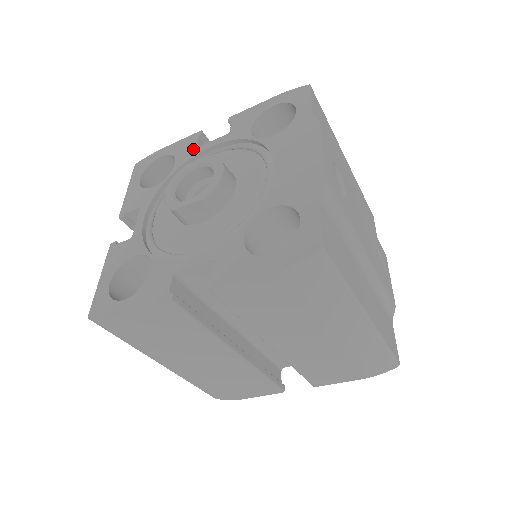
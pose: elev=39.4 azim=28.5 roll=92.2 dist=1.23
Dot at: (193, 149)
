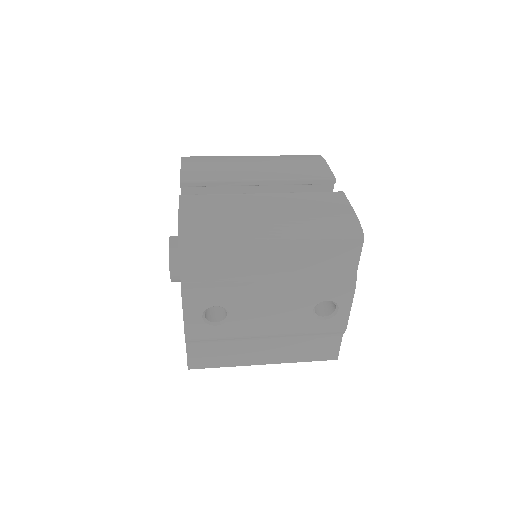
Dot at: occluded
